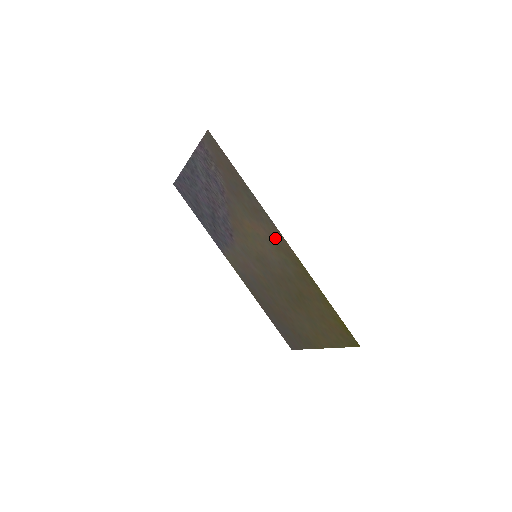
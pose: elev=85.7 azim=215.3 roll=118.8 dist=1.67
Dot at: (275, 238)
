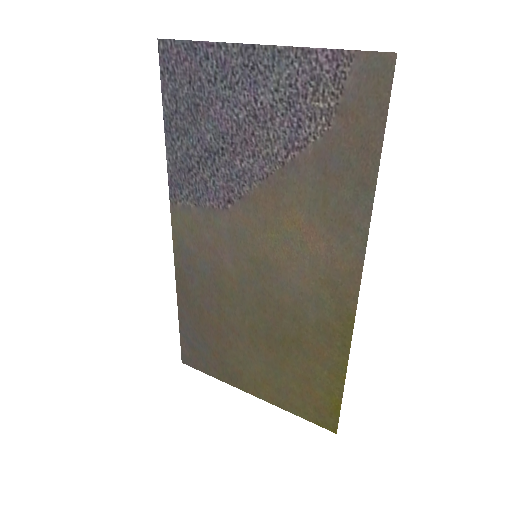
Dot at: (339, 271)
